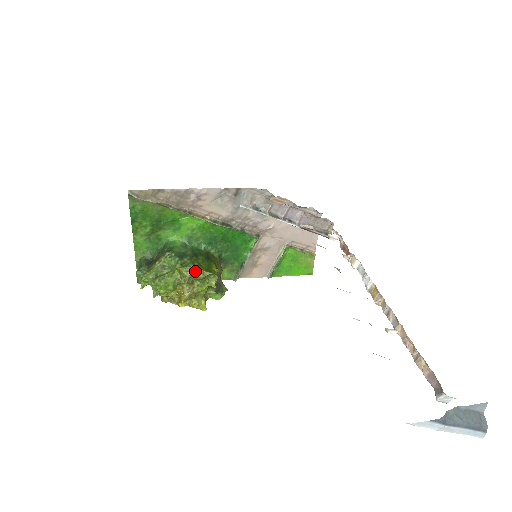
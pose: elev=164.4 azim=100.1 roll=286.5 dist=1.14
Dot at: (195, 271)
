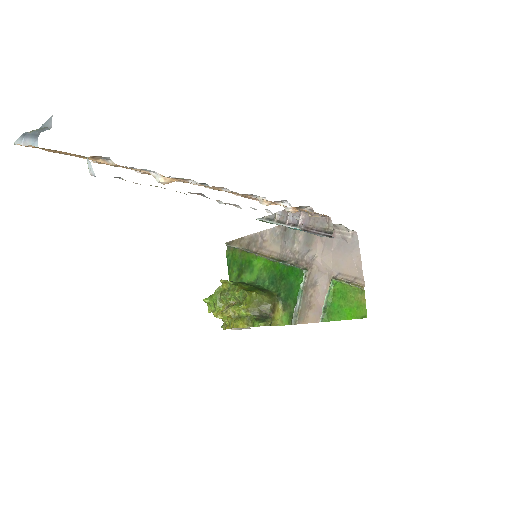
Dot at: (233, 288)
